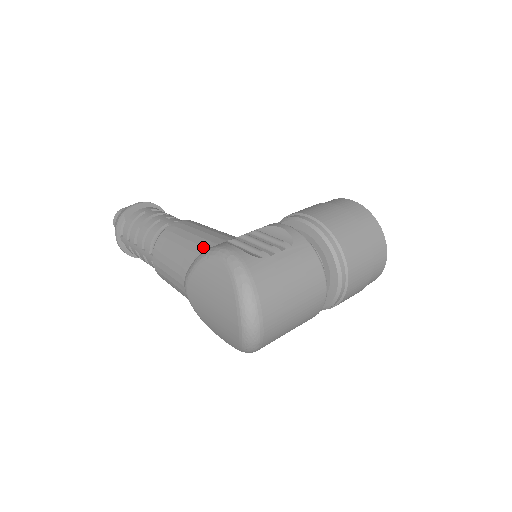
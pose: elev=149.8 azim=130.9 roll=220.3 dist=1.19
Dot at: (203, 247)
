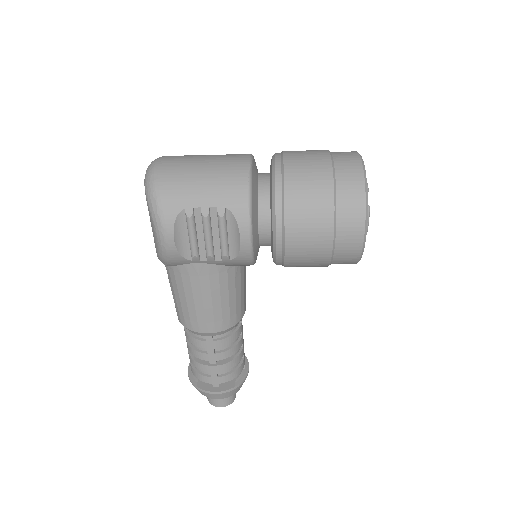
Dot at: occluded
